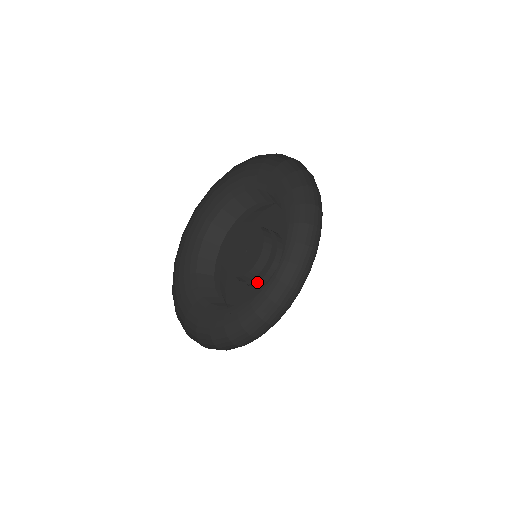
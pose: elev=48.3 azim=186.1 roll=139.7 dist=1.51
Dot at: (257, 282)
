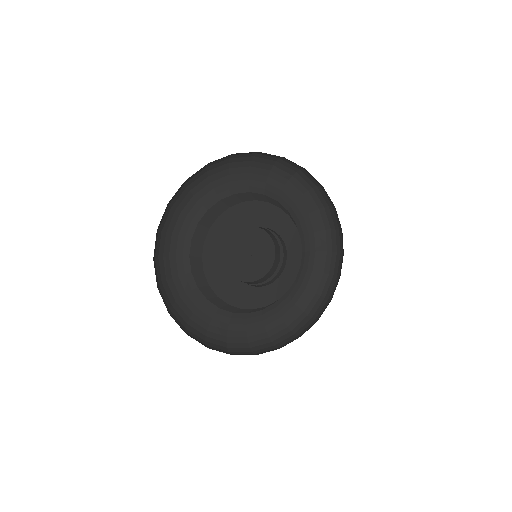
Dot at: (282, 263)
